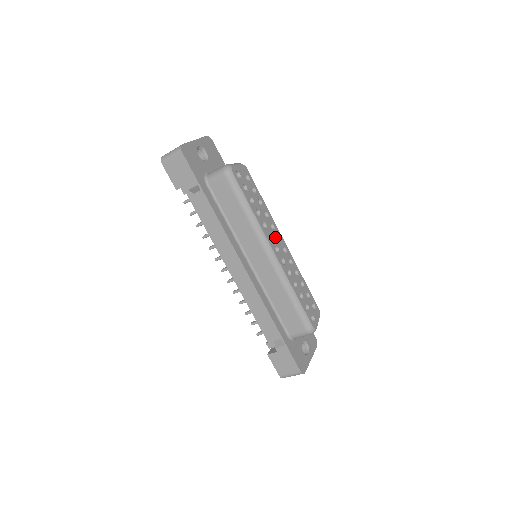
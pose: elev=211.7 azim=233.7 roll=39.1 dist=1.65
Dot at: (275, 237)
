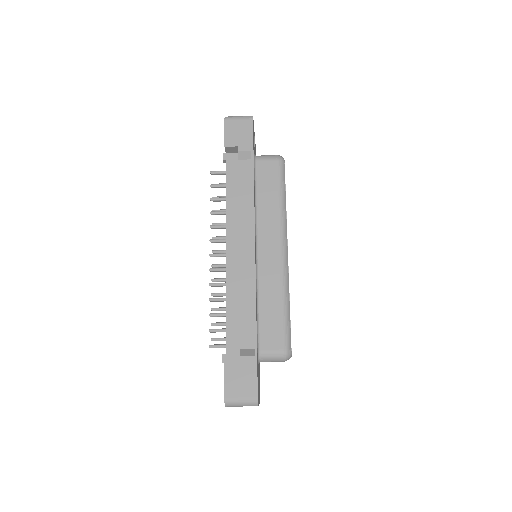
Dot at: occluded
